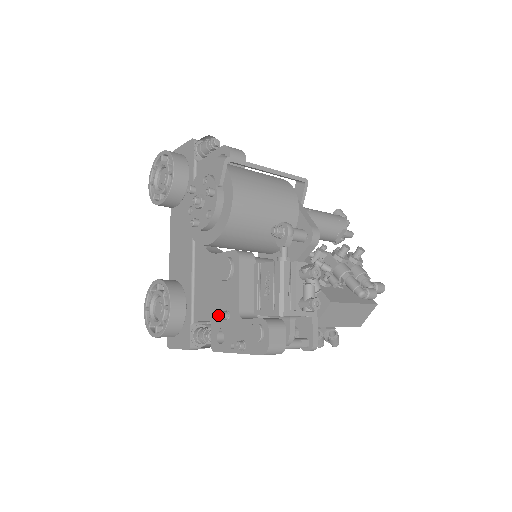
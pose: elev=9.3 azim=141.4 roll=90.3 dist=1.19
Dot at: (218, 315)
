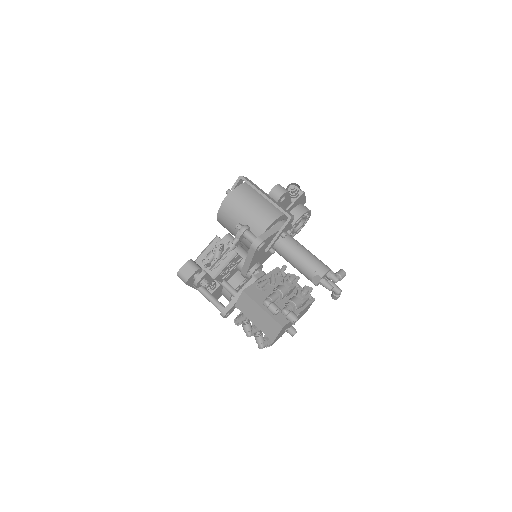
Dot at: occluded
